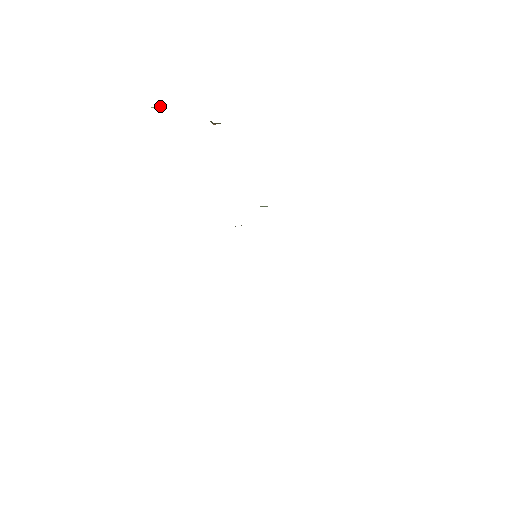
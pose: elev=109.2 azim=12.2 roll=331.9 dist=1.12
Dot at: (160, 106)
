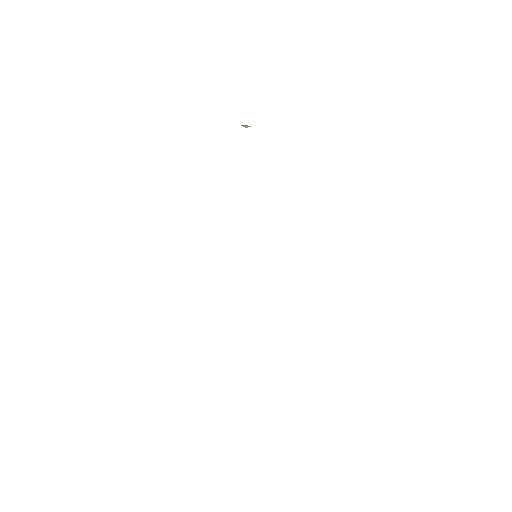
Dot at: (250, 126)
